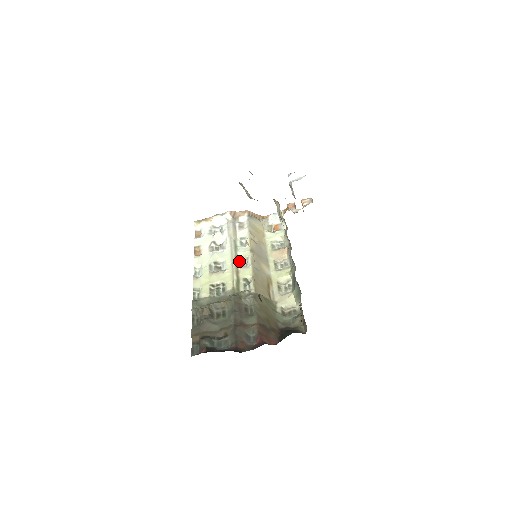
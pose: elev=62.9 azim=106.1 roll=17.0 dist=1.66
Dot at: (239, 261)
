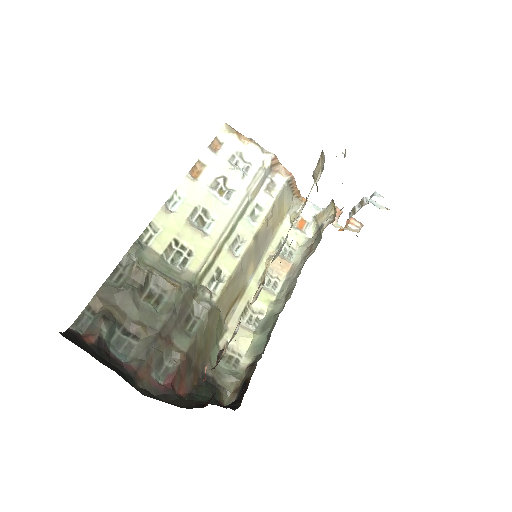
Dot at: (232, 237)
